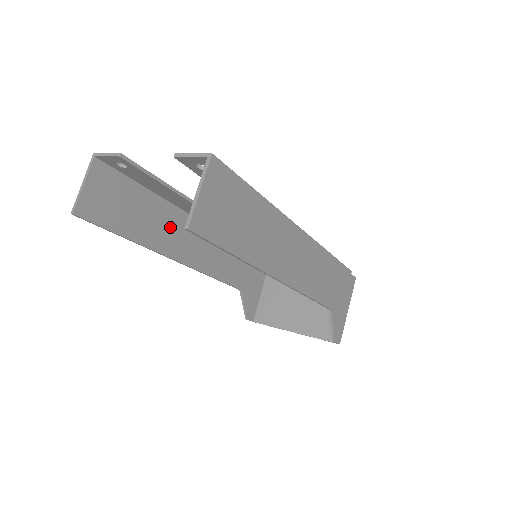
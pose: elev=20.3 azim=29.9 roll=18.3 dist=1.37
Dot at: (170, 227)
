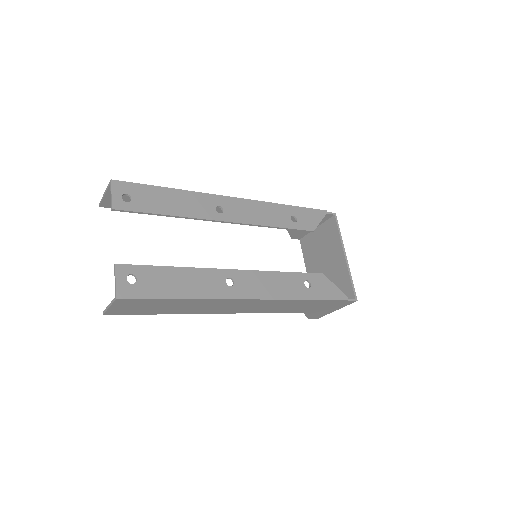
Dot at: occluded
